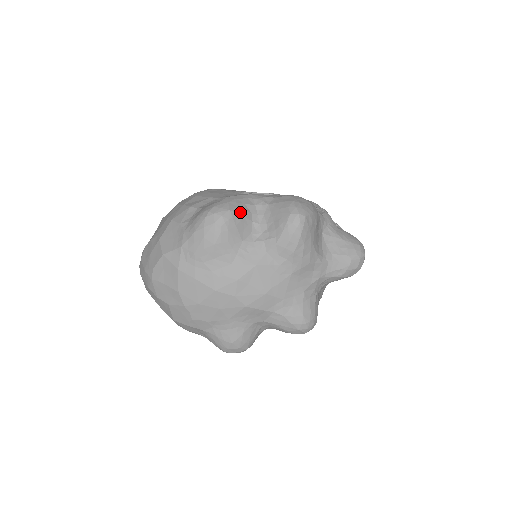
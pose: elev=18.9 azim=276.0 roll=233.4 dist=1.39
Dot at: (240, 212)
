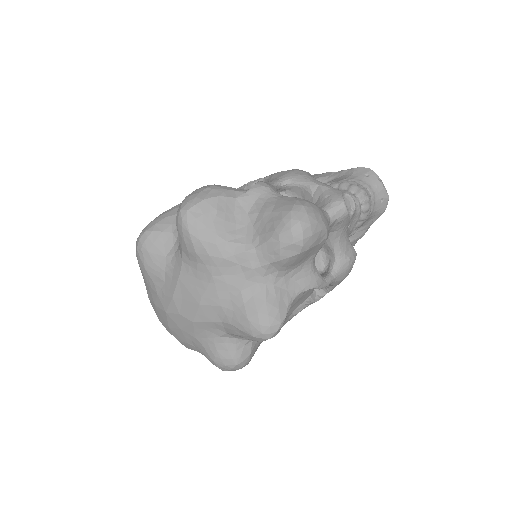
Dot at: (157, 229)
